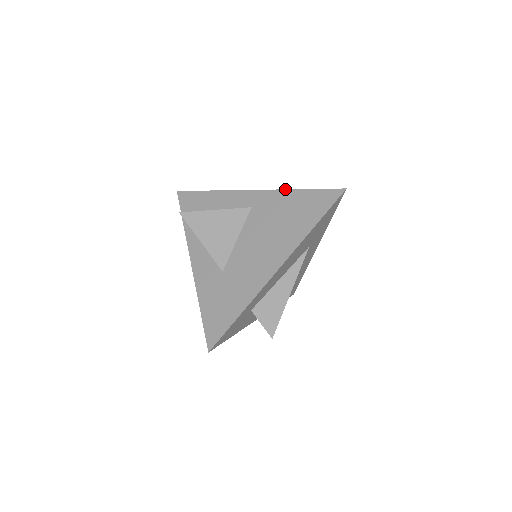
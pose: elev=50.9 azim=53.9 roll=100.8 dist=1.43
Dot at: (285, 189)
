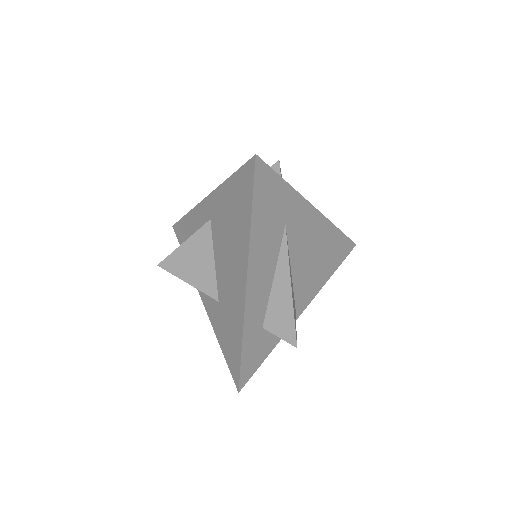
Dot at: (220, 184)
